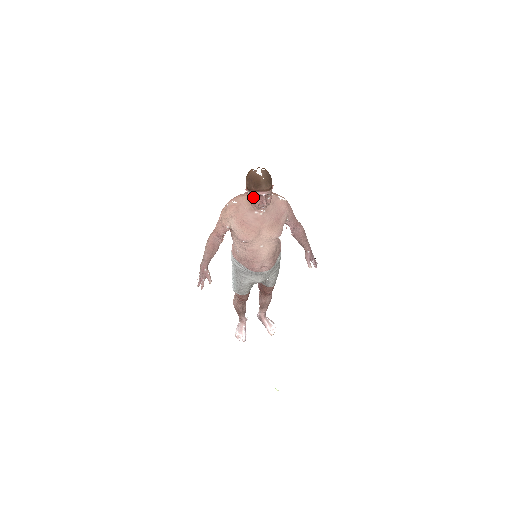
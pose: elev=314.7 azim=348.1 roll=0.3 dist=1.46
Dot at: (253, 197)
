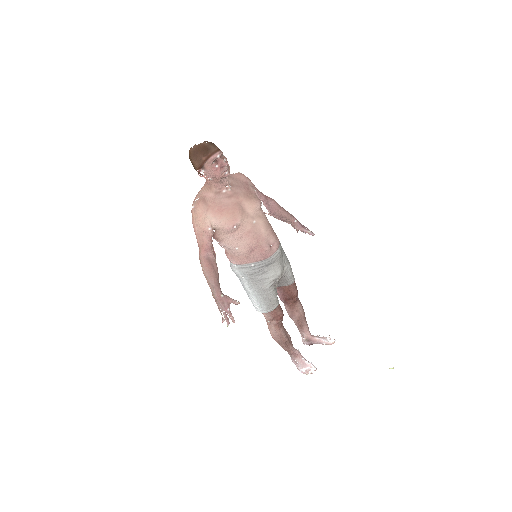
Dot at: (211, 168)
